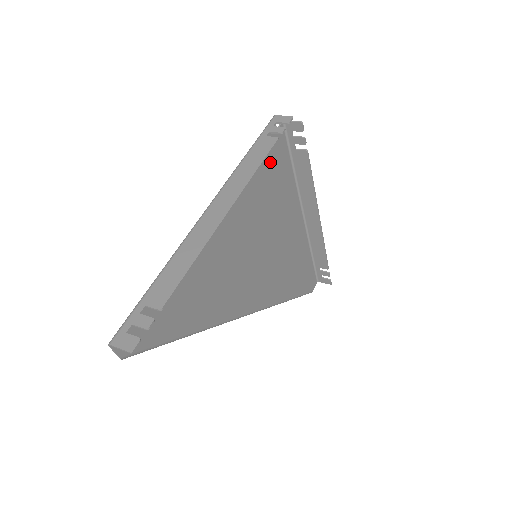
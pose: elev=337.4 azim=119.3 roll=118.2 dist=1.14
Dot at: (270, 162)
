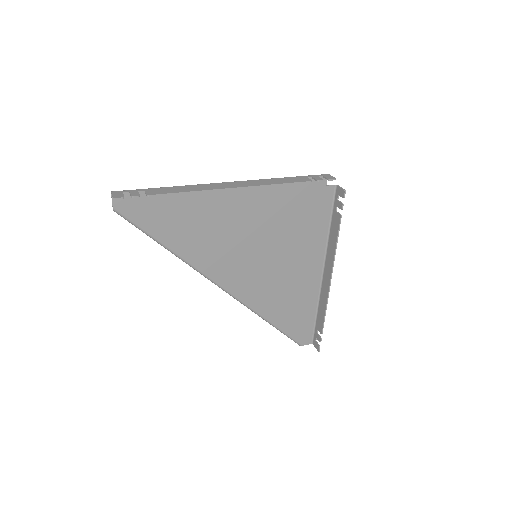
Dot at: (306, 202)
